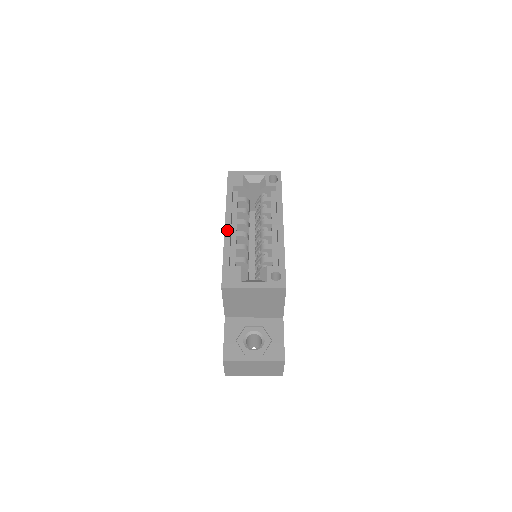
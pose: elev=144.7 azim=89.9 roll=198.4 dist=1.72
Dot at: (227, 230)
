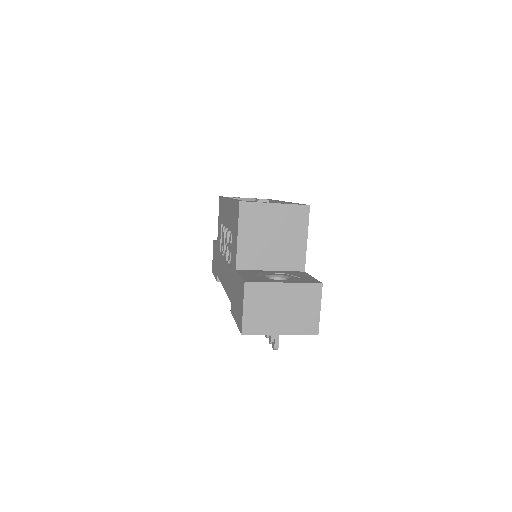
Dot at: occluded
